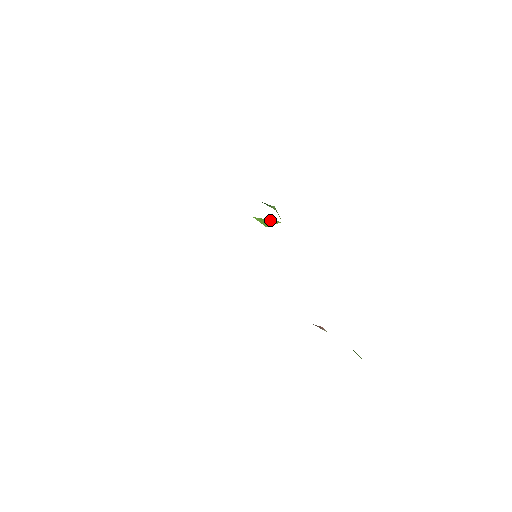
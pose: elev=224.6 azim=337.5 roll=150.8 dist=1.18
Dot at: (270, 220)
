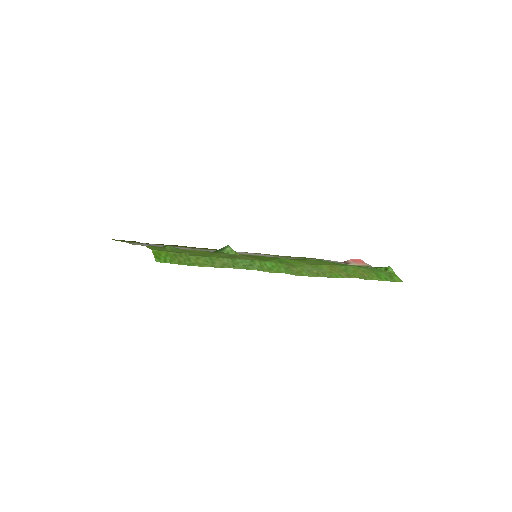
Dot at: occluded
